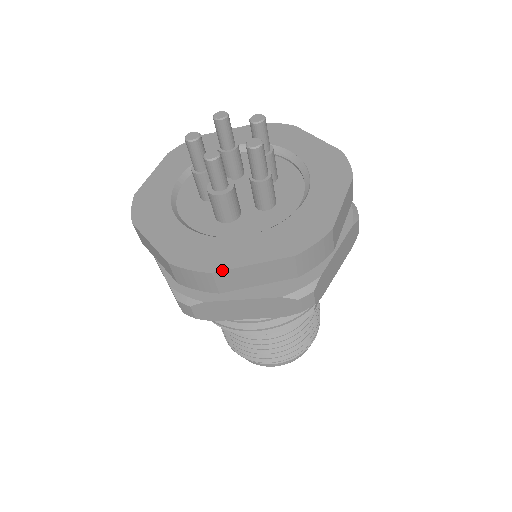
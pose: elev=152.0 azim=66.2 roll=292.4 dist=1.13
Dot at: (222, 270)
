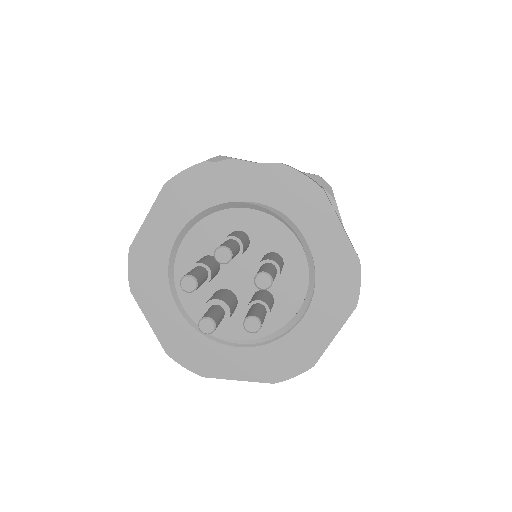
Dot at: occluded
